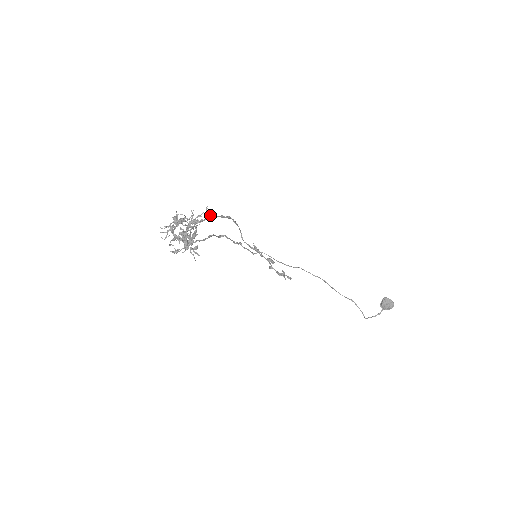
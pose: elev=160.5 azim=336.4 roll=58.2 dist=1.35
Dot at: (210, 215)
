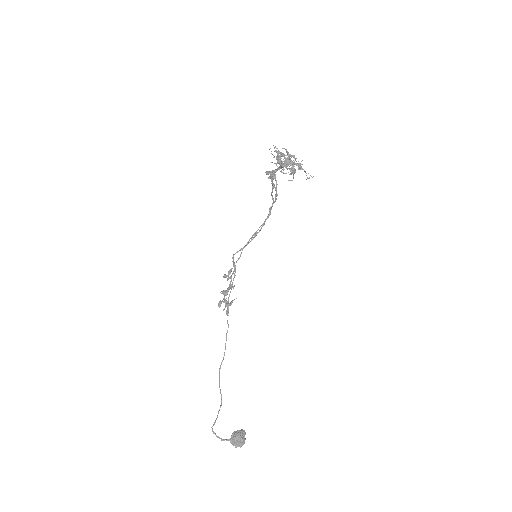
Dot at: occluded
